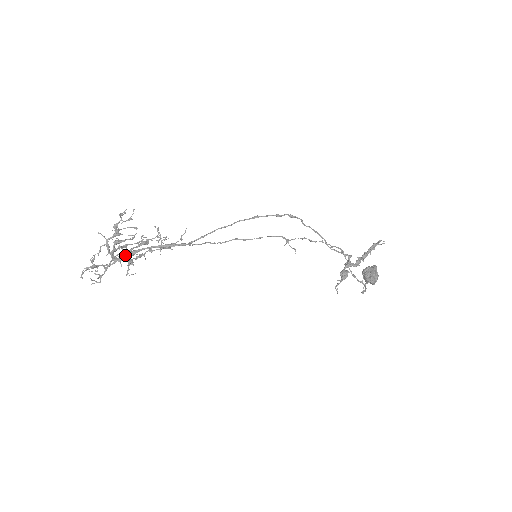
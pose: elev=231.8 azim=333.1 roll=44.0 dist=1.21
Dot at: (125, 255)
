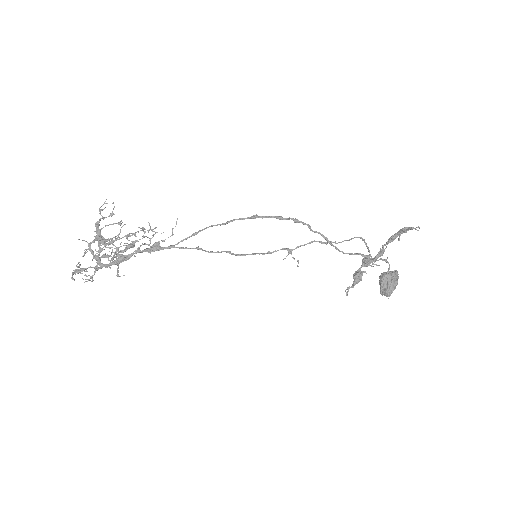
Dot at: (110, 262)
